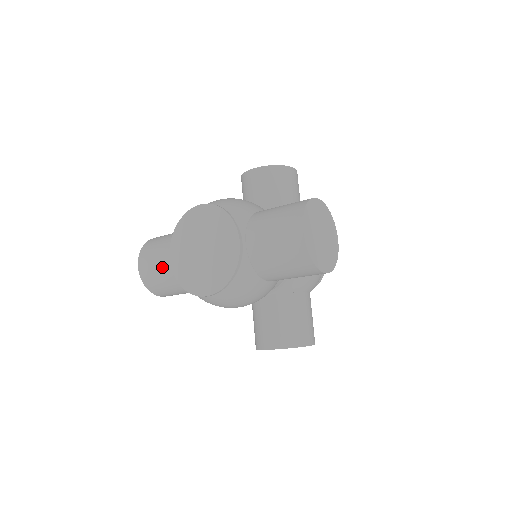
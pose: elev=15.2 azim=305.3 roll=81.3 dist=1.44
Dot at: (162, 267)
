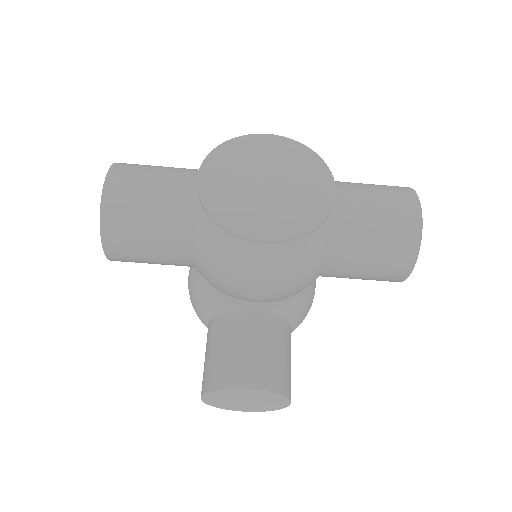
Dot at: (161, 193)
